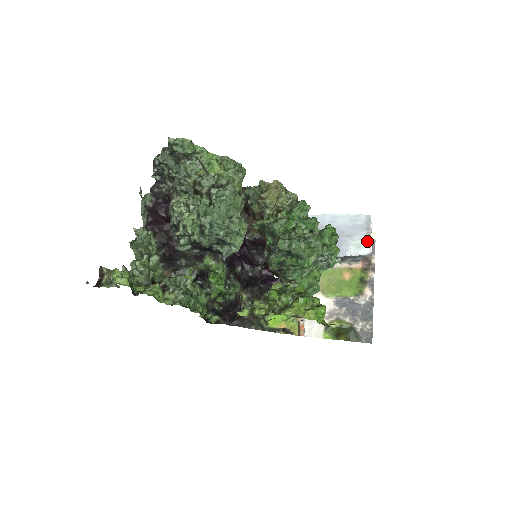
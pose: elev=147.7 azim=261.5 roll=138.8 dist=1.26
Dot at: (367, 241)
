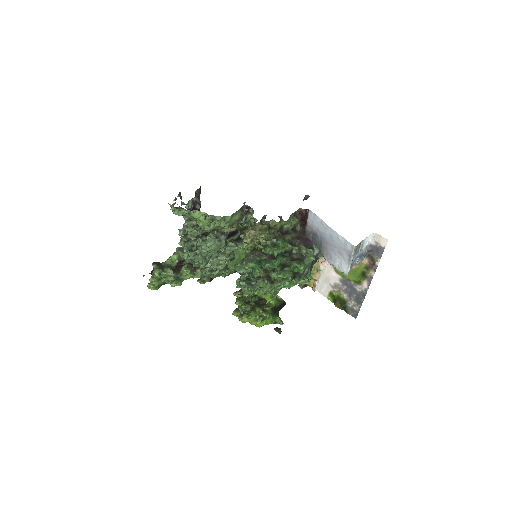
Dot at: (347, 265)
